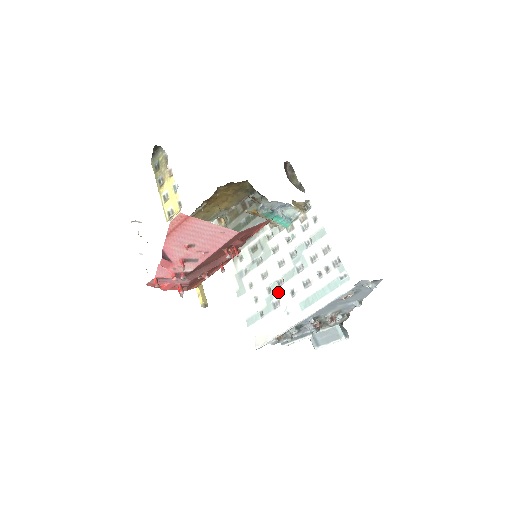
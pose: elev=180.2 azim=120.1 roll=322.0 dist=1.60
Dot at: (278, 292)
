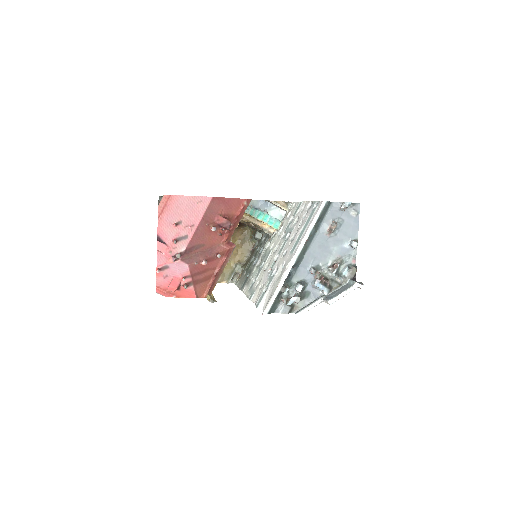
Dot at: (276, 264)
